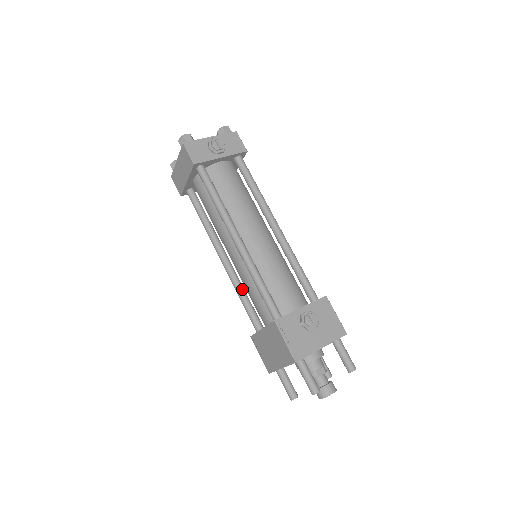
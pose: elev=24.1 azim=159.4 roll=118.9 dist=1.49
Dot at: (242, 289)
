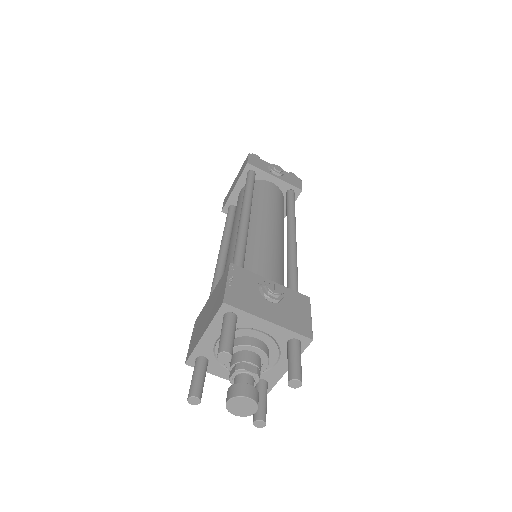
Dot at: occluded
